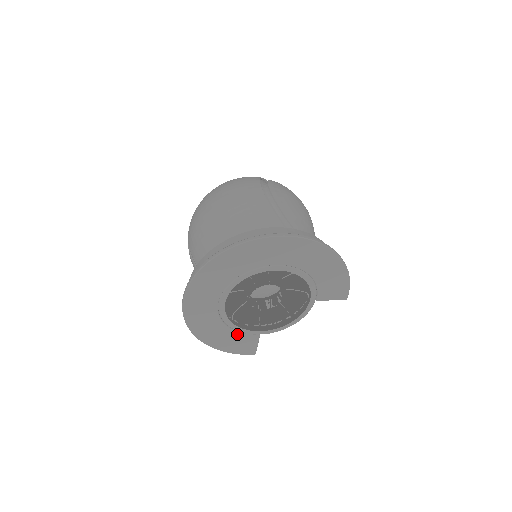
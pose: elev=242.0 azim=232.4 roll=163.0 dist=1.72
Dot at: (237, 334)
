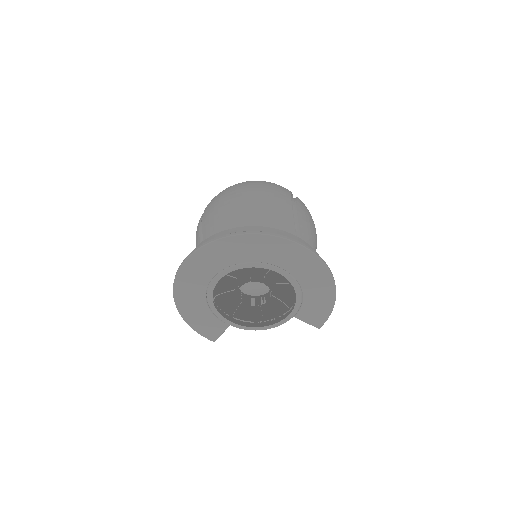
Dot at: (211, 315)
